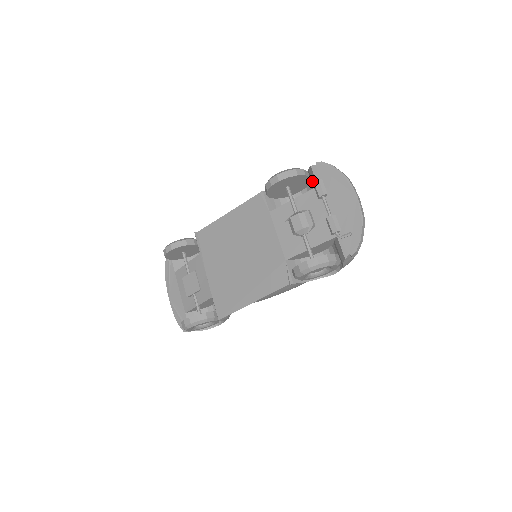
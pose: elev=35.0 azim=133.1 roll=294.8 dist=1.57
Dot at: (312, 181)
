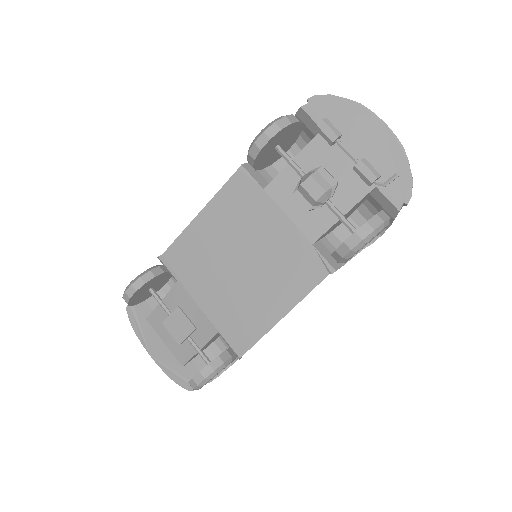
Dot at: (307, 128)
